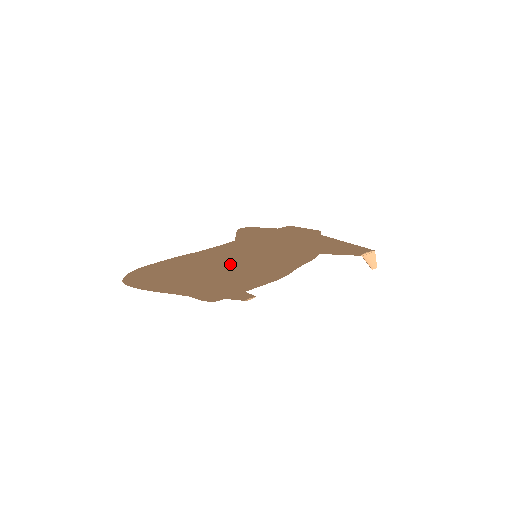
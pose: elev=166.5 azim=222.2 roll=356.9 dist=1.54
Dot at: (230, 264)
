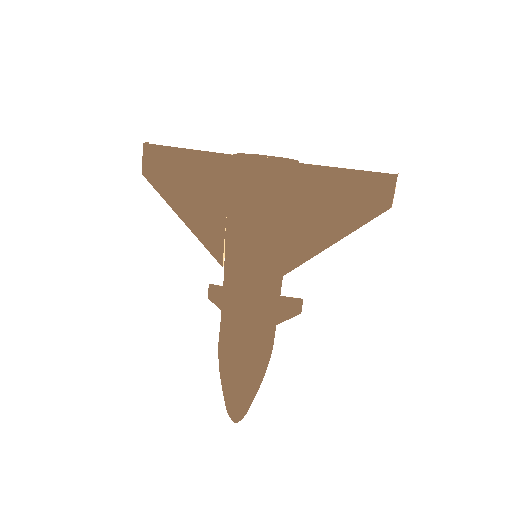
Dot at: (274, 324)
